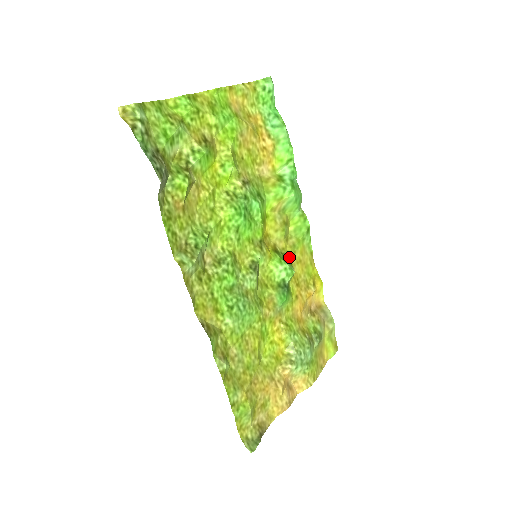
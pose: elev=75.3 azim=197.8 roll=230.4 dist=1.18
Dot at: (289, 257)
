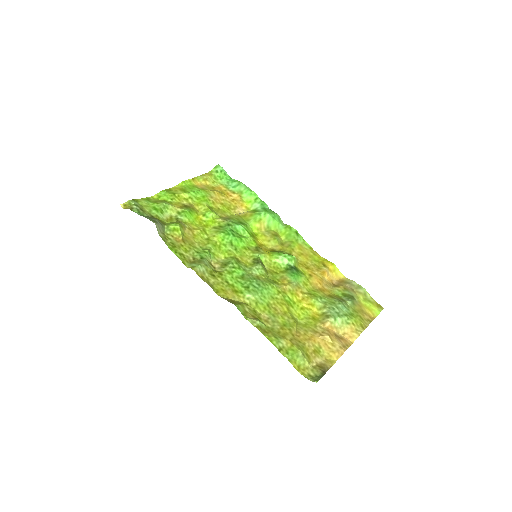
Dot at: (289, 253)
